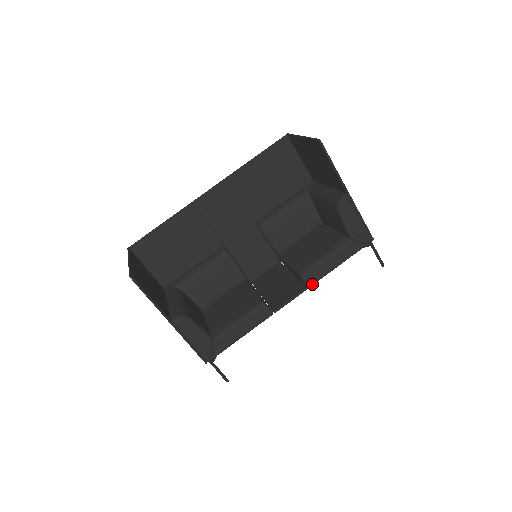
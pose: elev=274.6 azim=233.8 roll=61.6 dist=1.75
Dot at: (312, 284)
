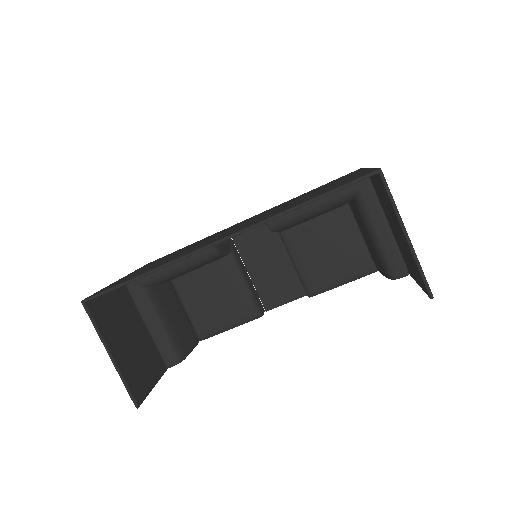
Dot at: occluded
